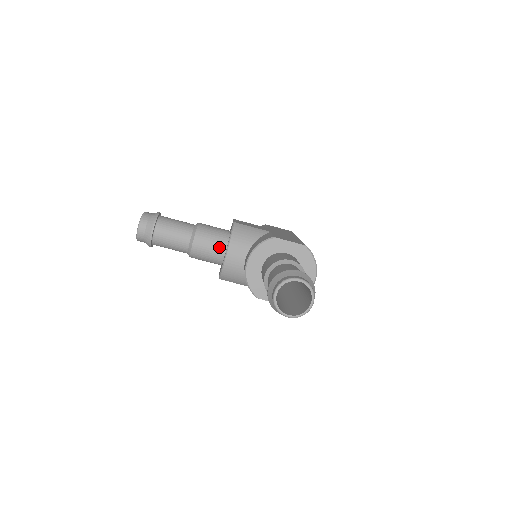
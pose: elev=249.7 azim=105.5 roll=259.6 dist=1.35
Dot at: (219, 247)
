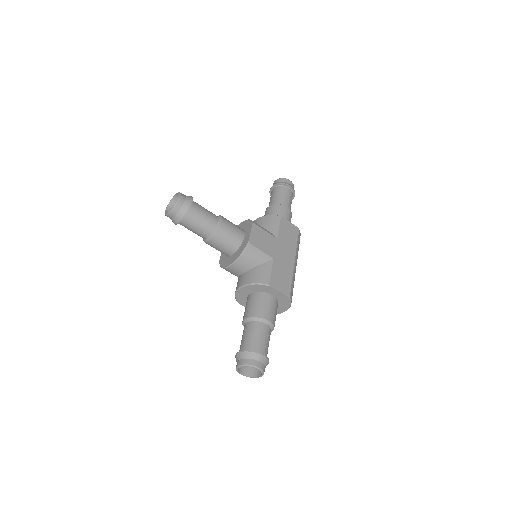
Dot at: (228, 251)
